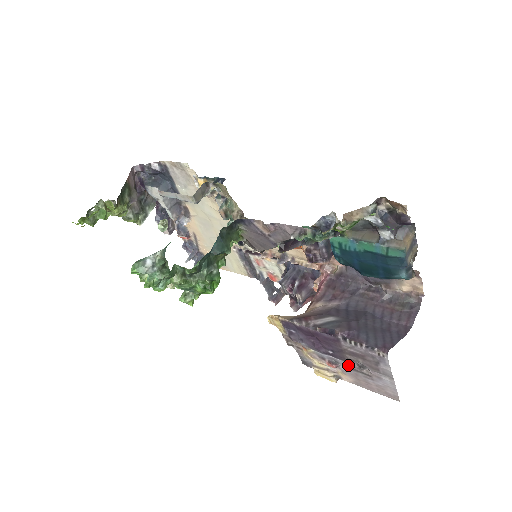
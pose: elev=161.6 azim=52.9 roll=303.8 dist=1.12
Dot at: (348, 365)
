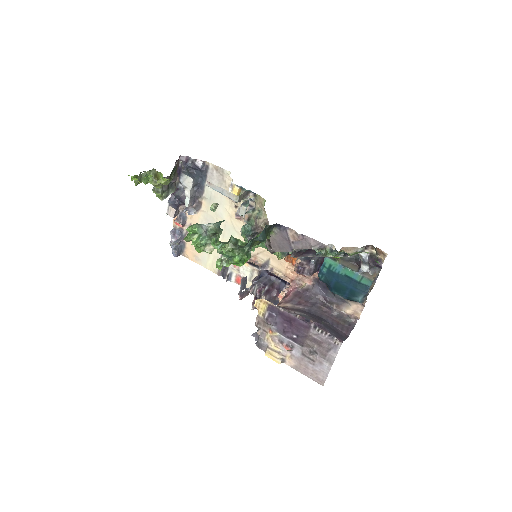
Dot at: (301, 350)
